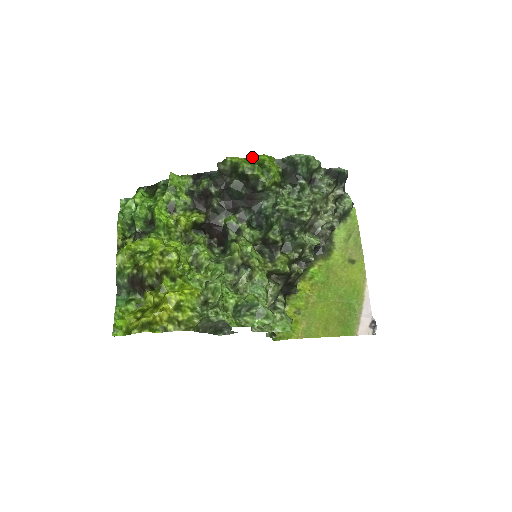
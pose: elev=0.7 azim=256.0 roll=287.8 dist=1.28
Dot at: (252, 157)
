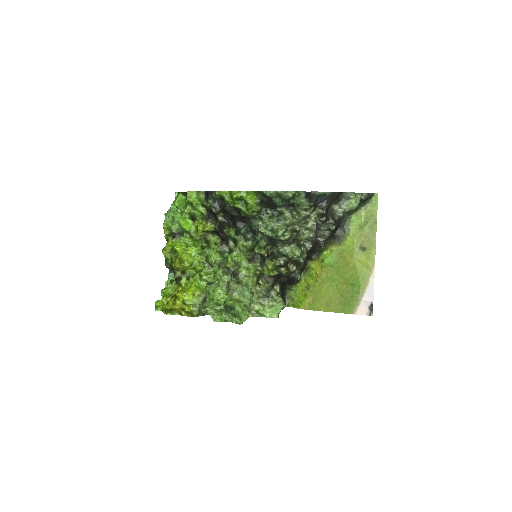
Dot at: (234, 192)
